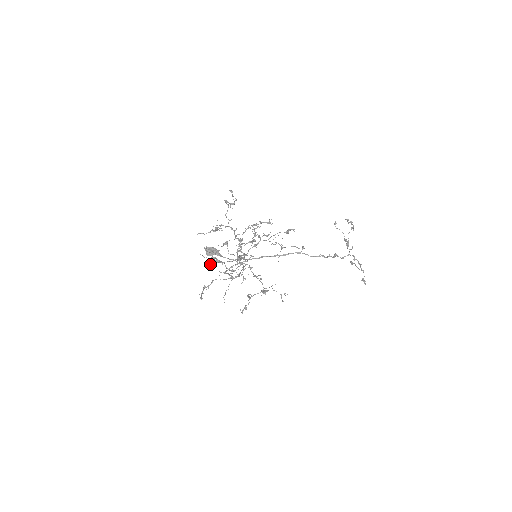
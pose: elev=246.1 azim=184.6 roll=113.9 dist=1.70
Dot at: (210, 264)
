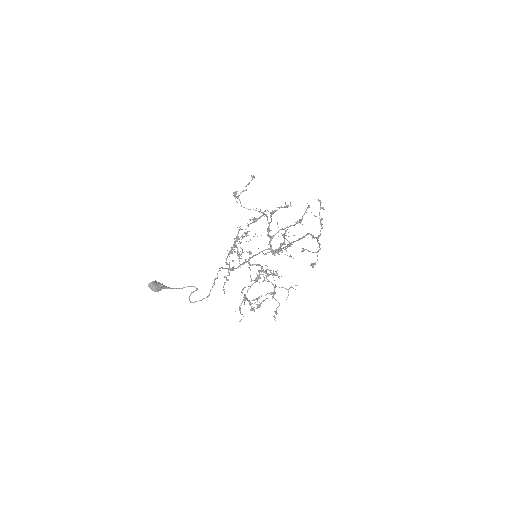
Dot at: (275, 255)
